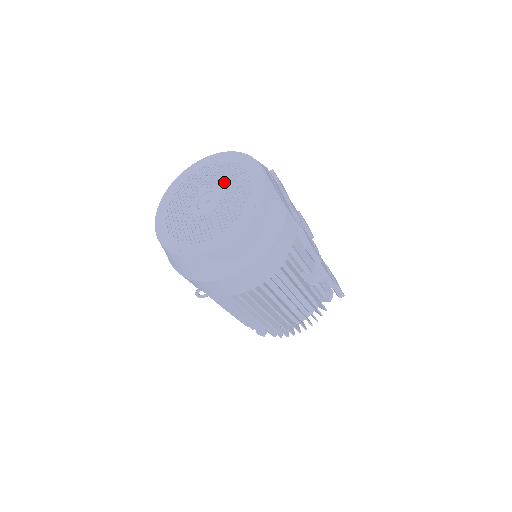
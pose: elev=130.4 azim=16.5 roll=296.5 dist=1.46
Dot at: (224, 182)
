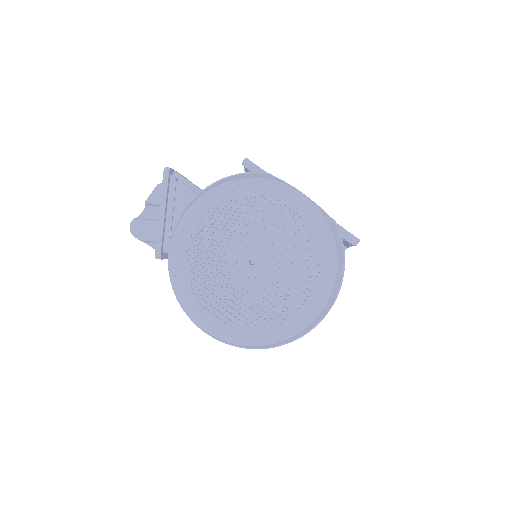
Dot at: (257, 229)
